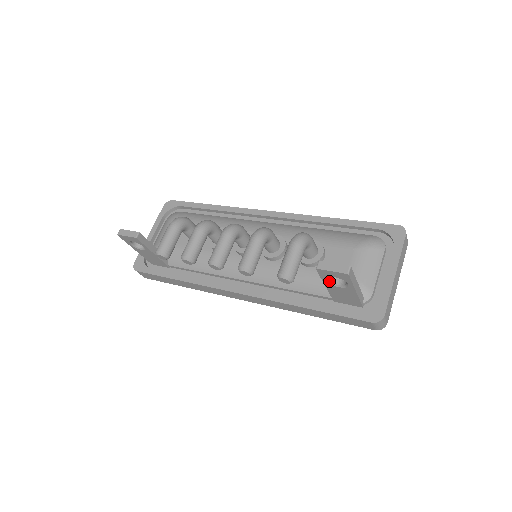
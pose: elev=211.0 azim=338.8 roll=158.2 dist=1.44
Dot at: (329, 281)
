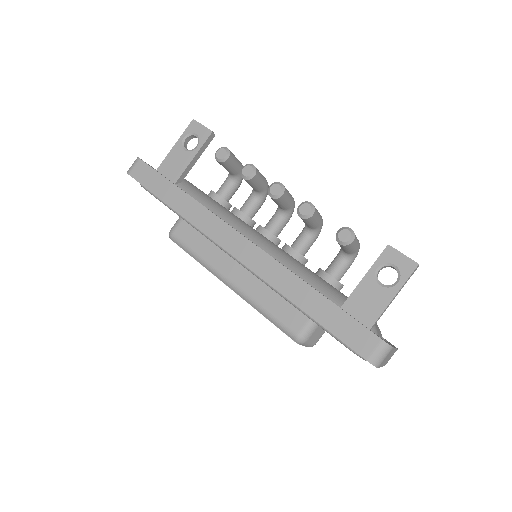
Dot at: (377, 272)
